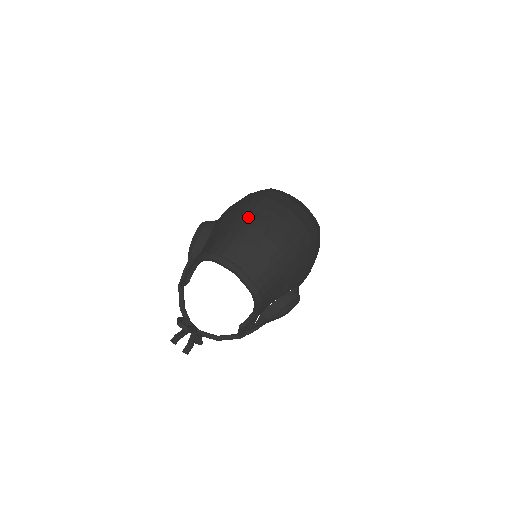
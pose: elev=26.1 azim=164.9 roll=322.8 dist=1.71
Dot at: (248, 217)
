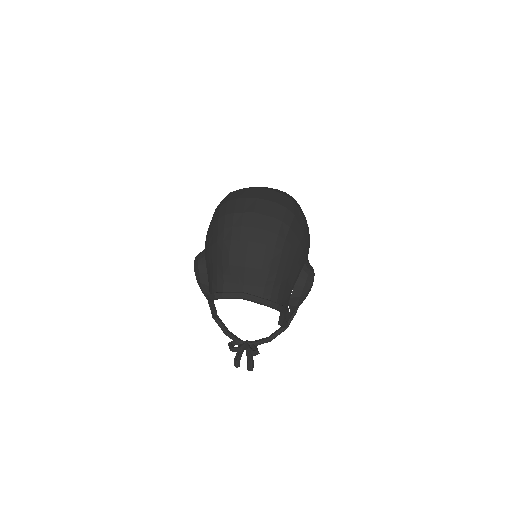
Dot at: (223, 245)
